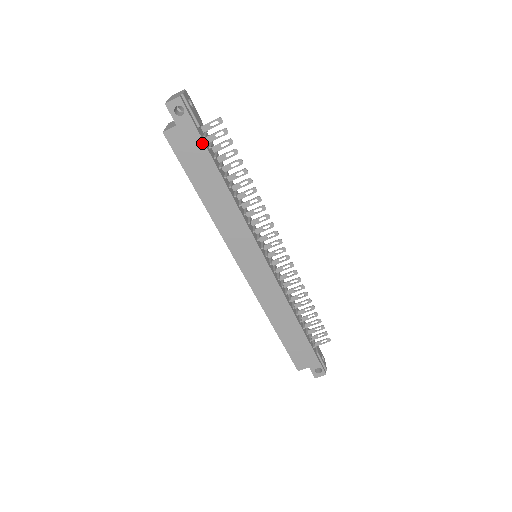
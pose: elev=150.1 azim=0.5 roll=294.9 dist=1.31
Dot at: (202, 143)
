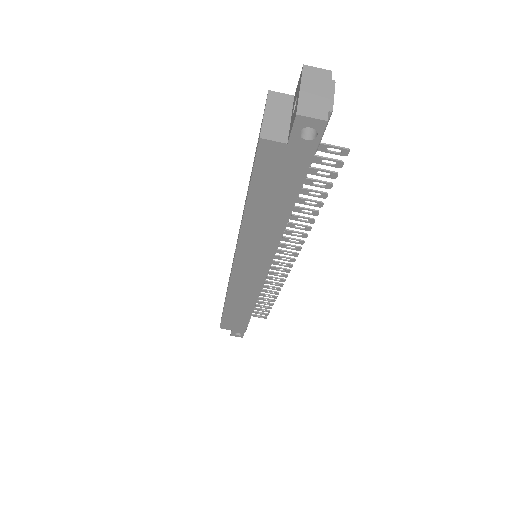
Dot at: (302, 177)
